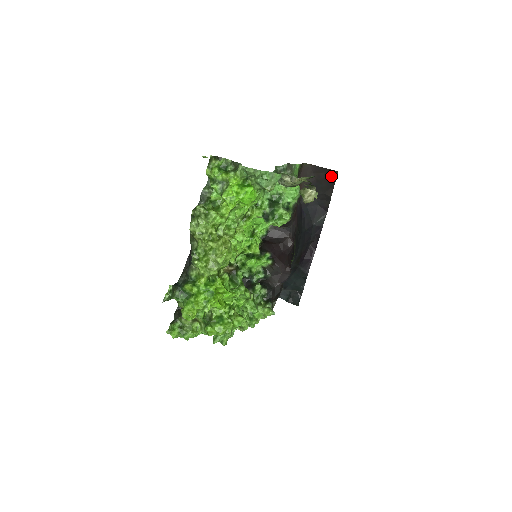
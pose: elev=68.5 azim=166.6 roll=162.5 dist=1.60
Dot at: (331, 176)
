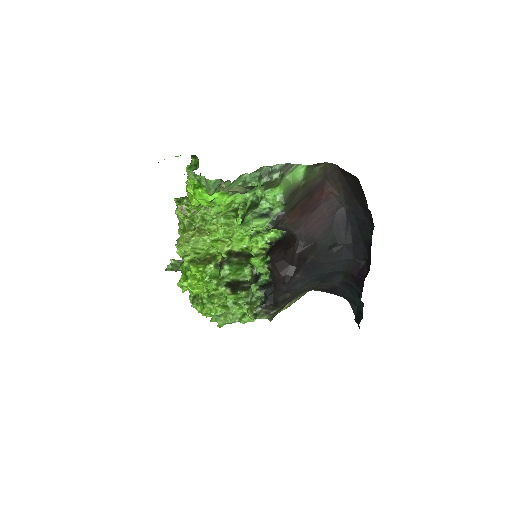
Dot at: (356, 182)
